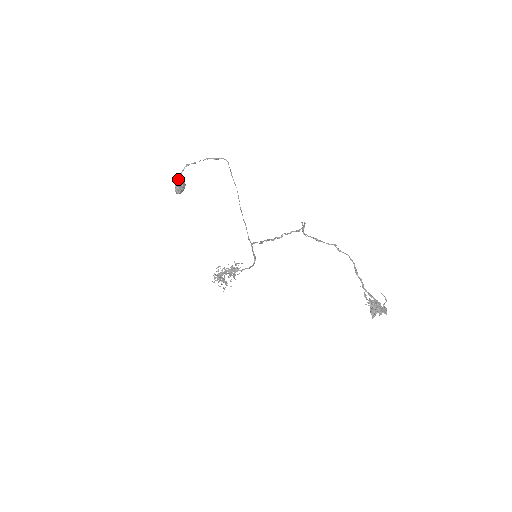
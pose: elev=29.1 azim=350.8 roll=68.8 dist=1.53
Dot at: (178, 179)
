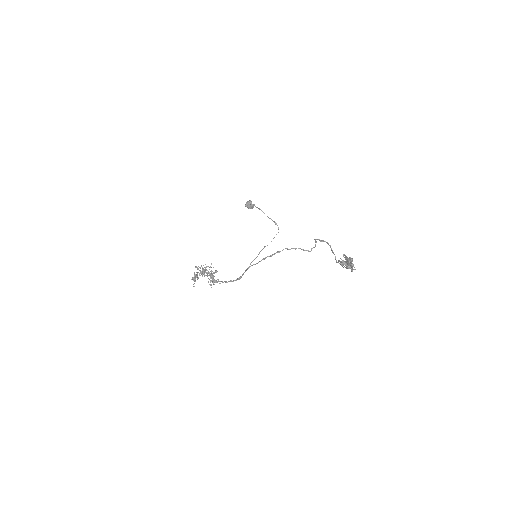
Dot at: occluded
